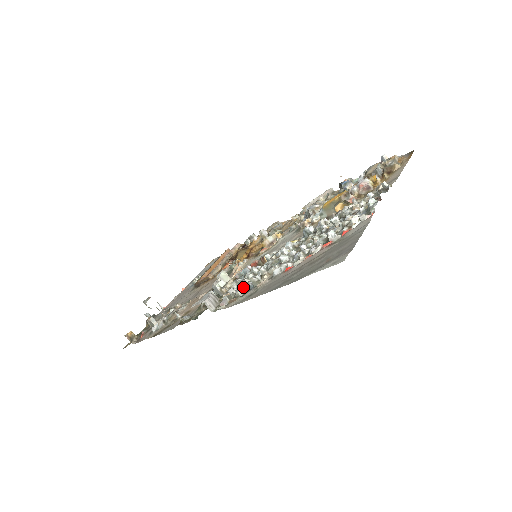
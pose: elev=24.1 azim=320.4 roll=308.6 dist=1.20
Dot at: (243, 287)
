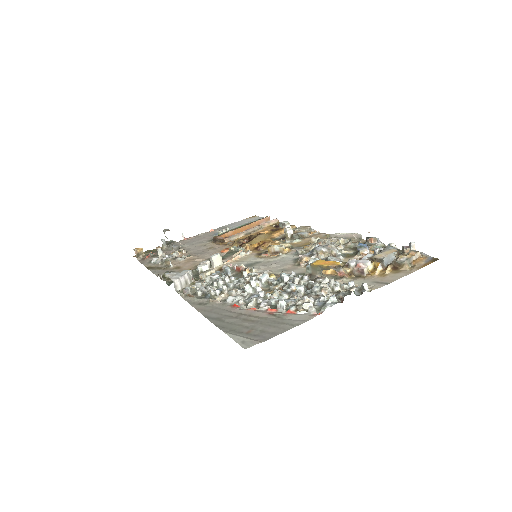
Dot at: (205, 290)
